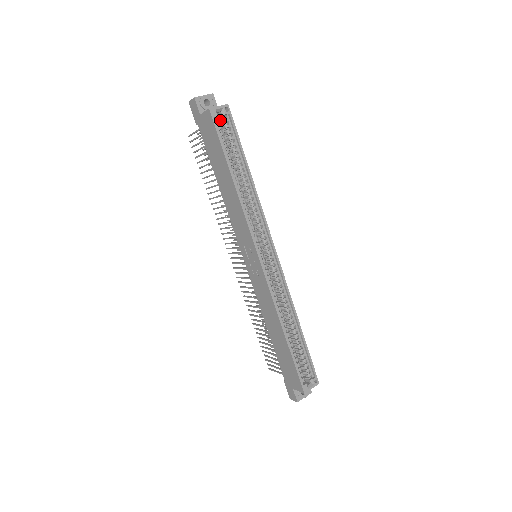
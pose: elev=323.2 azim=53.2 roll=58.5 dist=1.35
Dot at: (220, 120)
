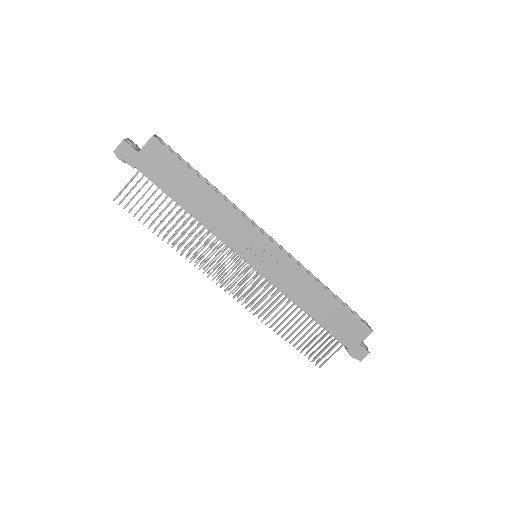
Dot at: occluded
